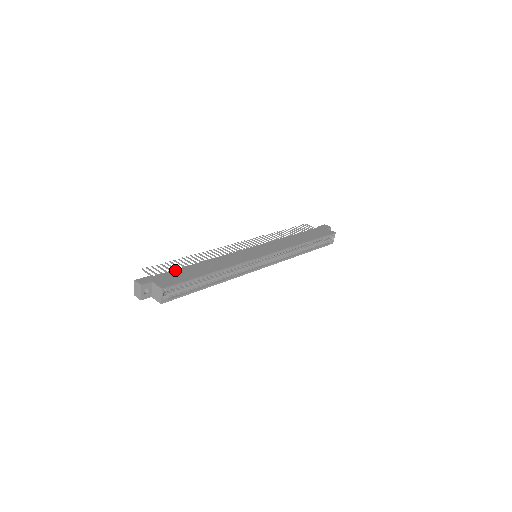
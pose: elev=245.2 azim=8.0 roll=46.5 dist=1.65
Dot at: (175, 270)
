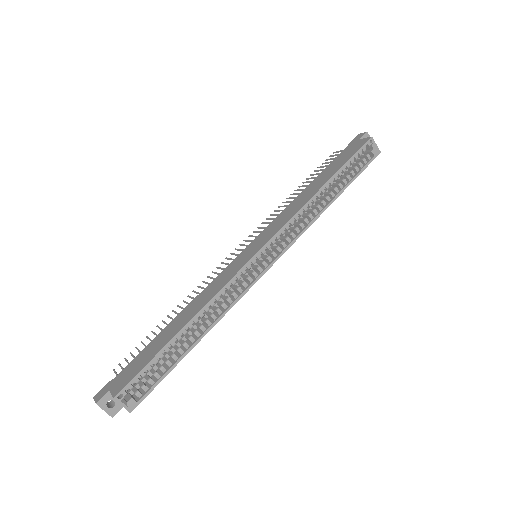
Dot at: (141, 352)
